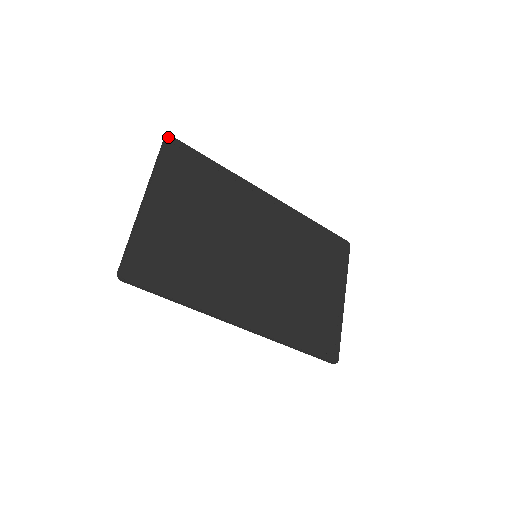
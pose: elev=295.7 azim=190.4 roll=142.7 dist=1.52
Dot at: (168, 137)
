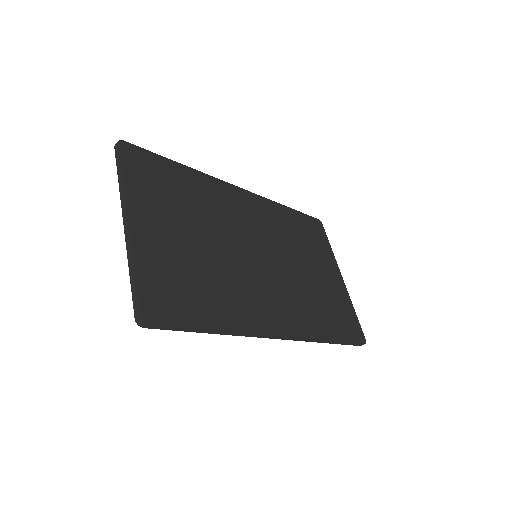
Dot at: (120, 142)
